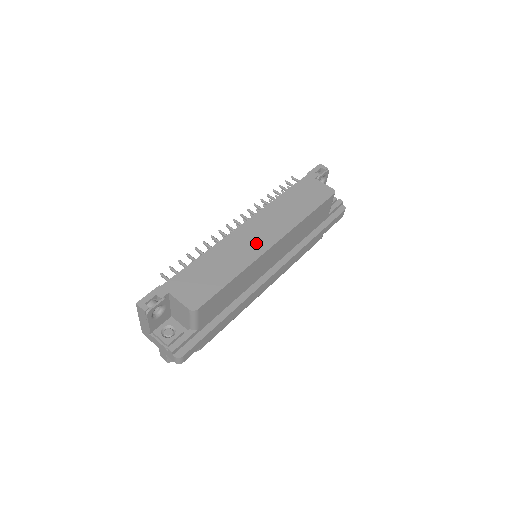
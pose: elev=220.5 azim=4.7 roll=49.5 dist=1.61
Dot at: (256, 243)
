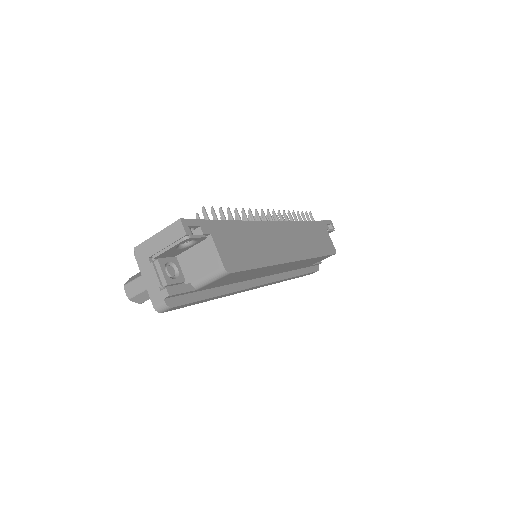
Dot at: (283, 248)
